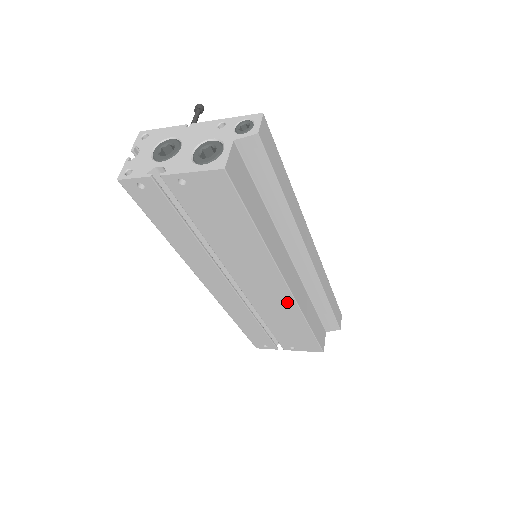
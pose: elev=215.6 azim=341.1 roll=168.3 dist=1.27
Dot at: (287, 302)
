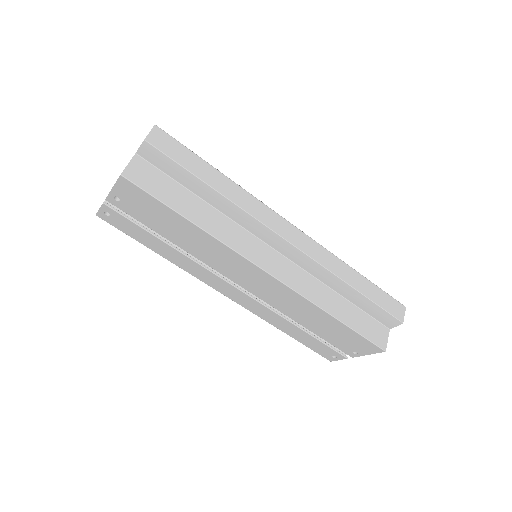
Dot at: (287, 292)
